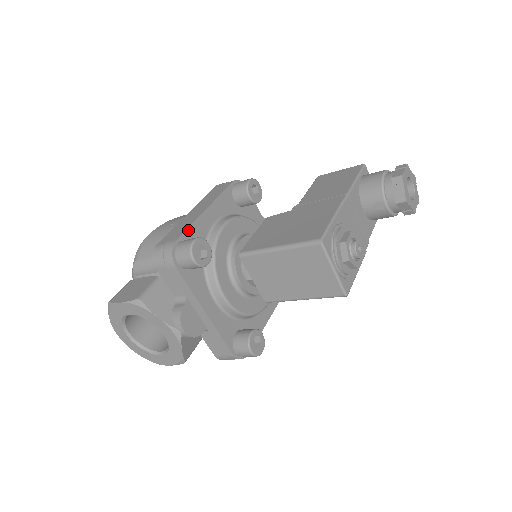
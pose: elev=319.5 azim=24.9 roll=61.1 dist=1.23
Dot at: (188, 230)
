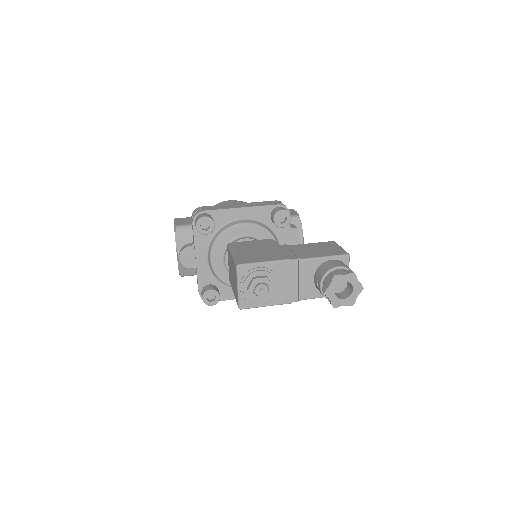
Dot at: (217, 211)
